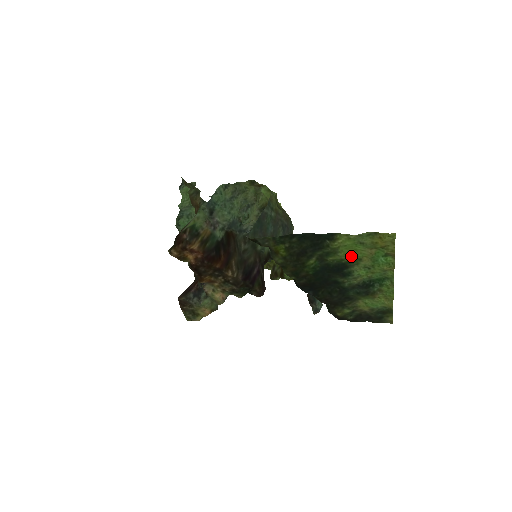
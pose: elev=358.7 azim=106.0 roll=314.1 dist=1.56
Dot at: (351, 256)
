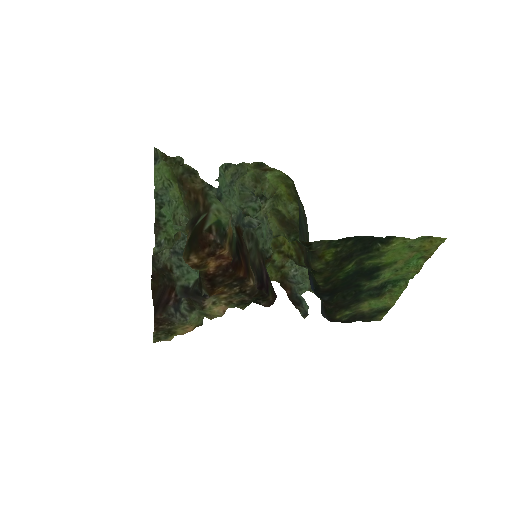
Dot at: (391, 259)
